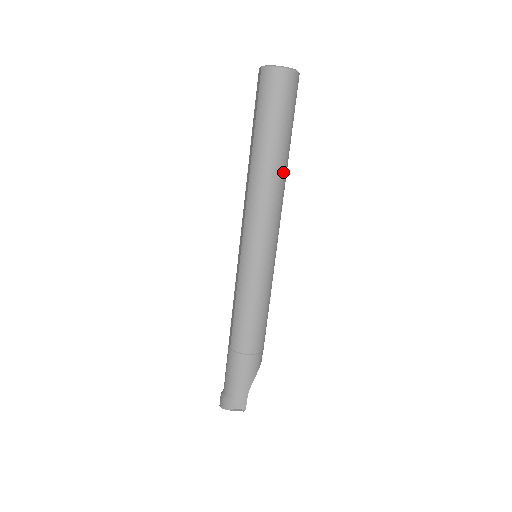
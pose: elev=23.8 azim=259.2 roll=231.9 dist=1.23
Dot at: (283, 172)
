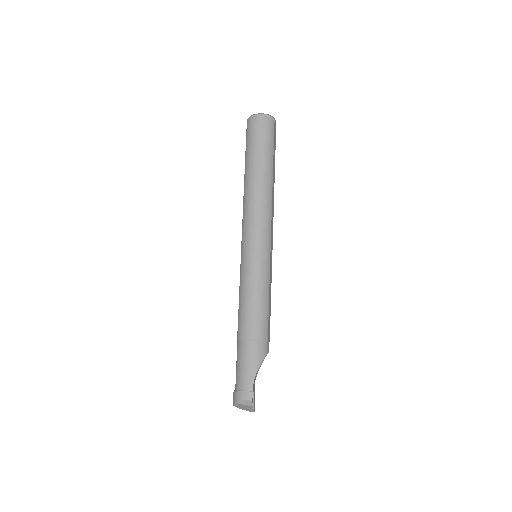
Dot at: (268, 183)
